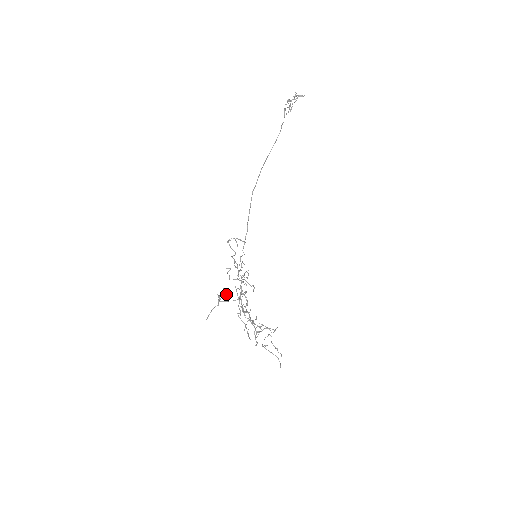
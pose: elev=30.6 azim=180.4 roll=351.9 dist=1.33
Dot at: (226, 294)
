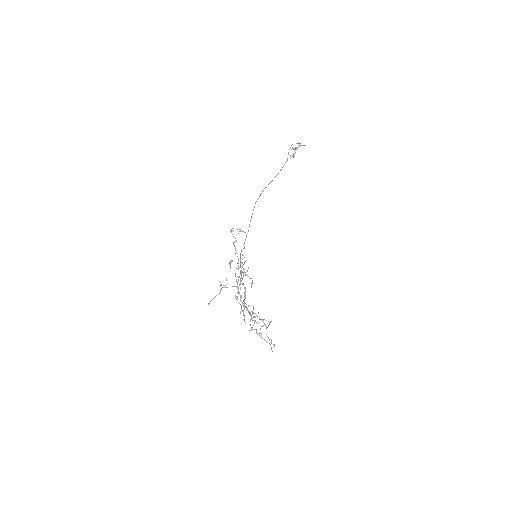
Dot at: occluded
